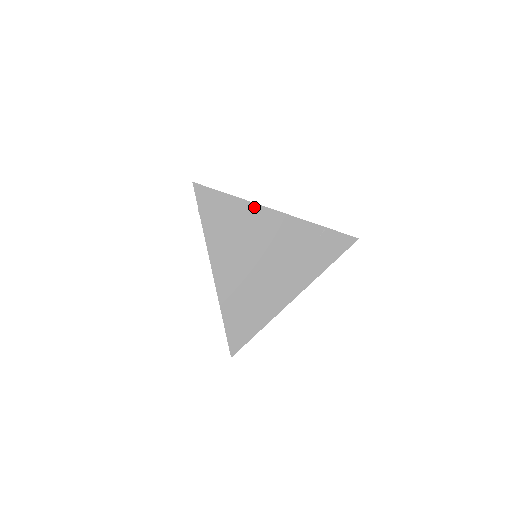
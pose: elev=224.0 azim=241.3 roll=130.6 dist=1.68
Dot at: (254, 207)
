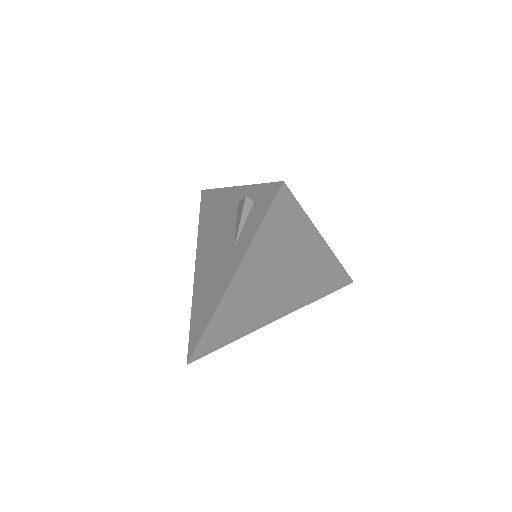
Dot at: (311, 230)
